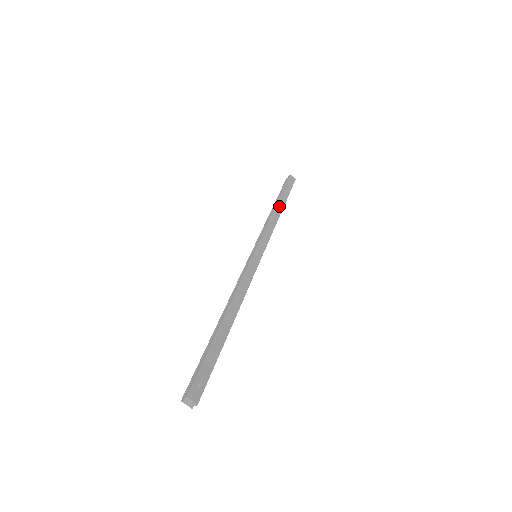
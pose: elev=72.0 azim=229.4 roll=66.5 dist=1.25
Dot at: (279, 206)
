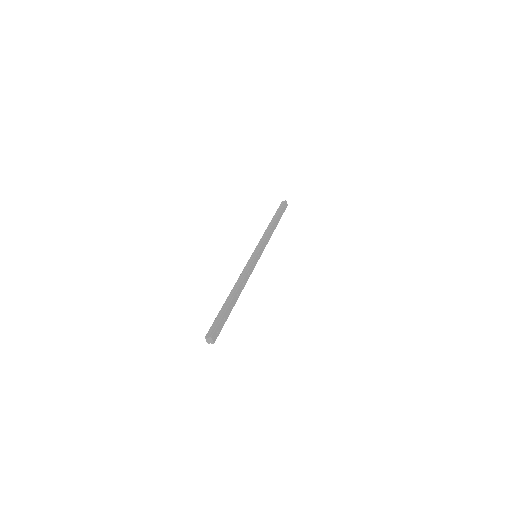
Dot at: (276, 224)
